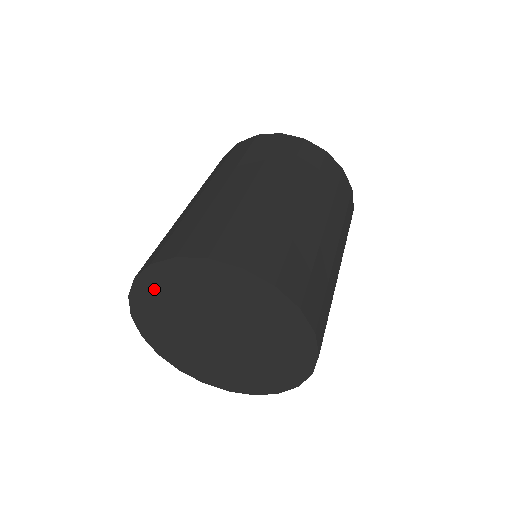
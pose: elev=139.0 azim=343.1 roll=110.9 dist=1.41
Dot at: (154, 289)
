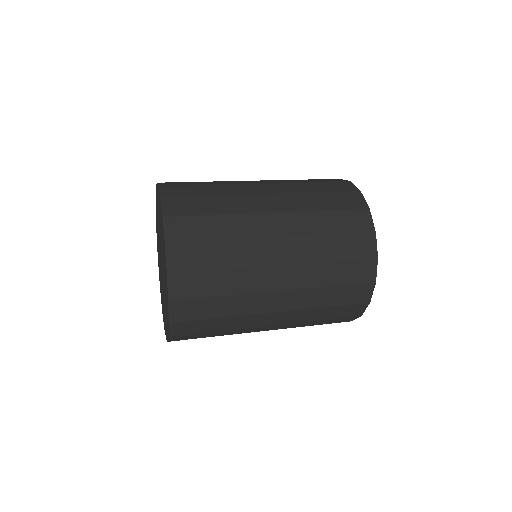
Dot at: occluded
